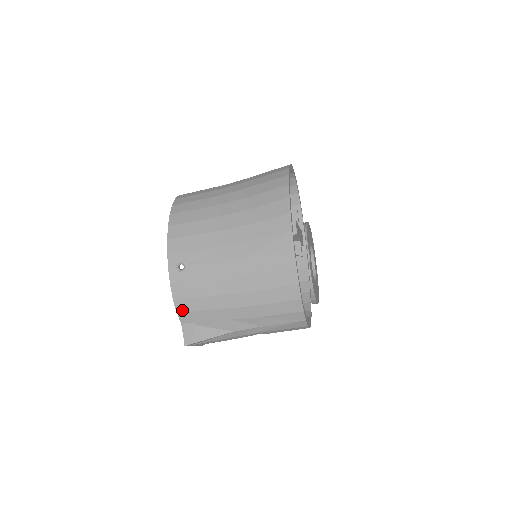
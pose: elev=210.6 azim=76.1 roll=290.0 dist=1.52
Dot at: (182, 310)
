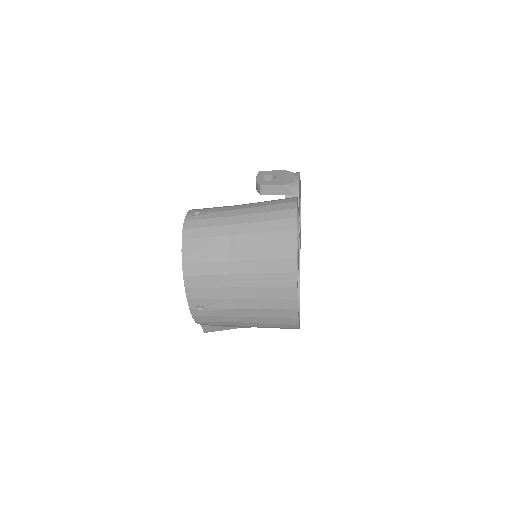
Dot at: occluded
